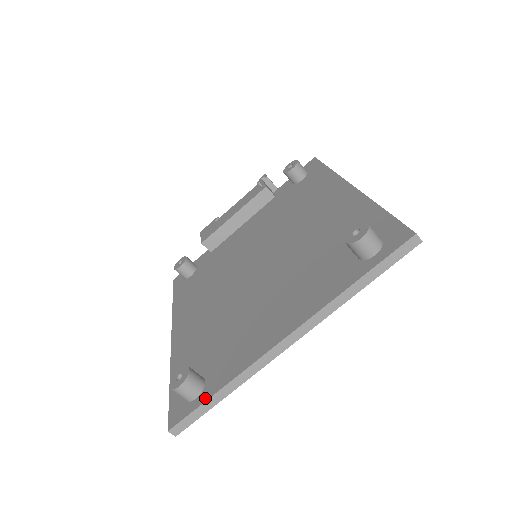
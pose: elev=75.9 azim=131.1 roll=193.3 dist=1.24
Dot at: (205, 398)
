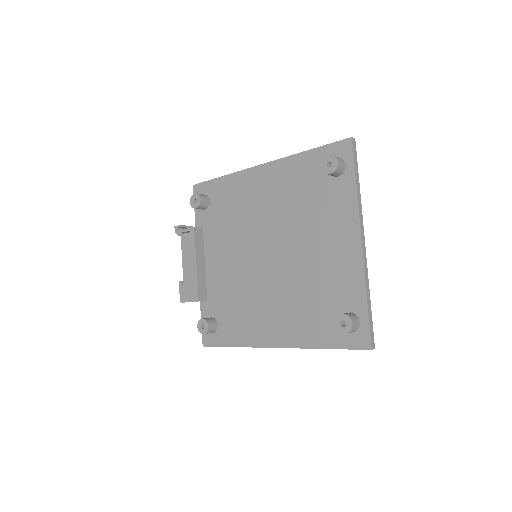
Dot at: (365, 313)
